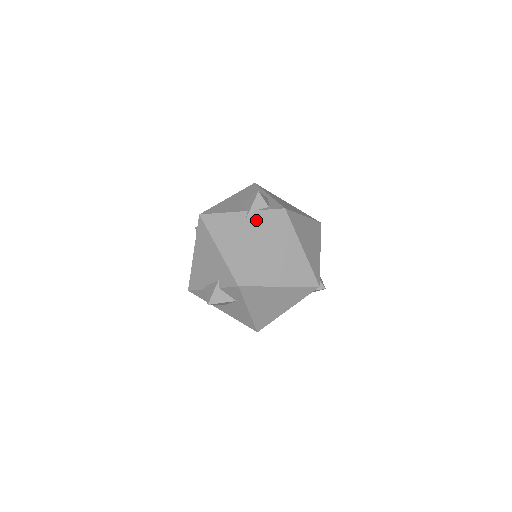
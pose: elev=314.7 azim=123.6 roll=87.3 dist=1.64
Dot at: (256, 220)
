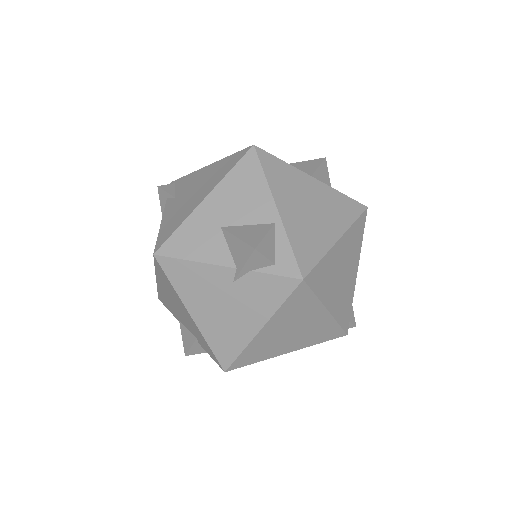
Dot at: (251, 287)
